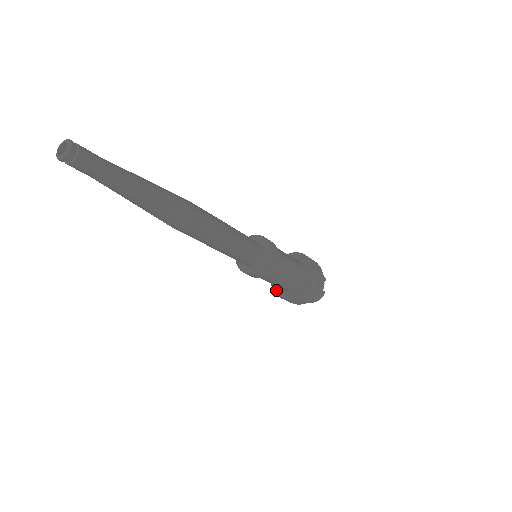
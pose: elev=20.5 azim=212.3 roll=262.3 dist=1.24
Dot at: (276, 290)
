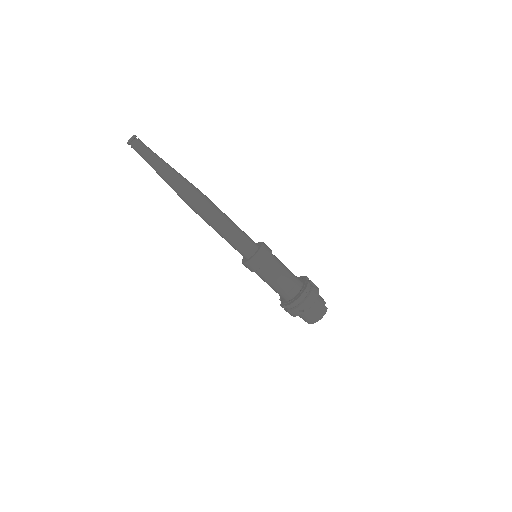
Dot at: (284, 305)
